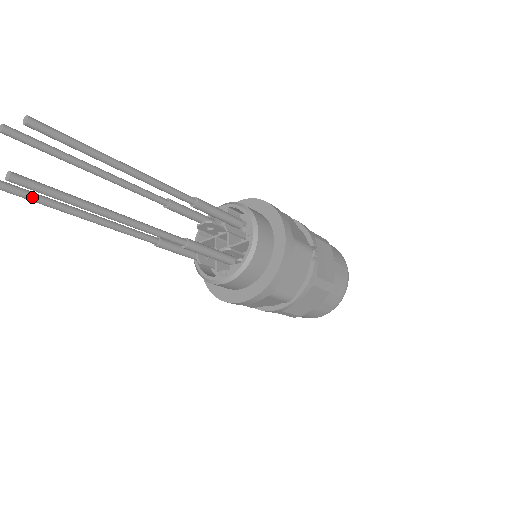
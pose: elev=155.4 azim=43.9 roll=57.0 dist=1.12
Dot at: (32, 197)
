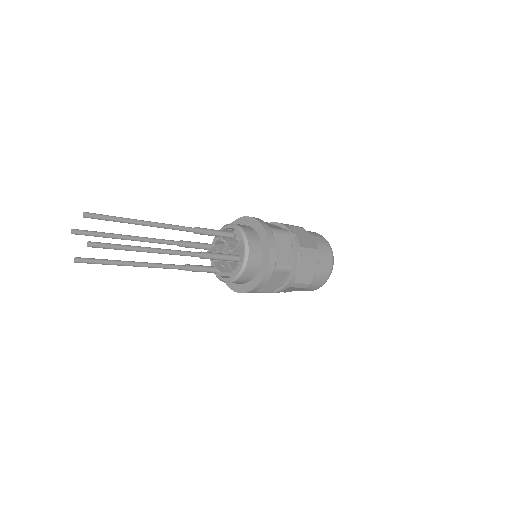
Dot at: (103, 261)
